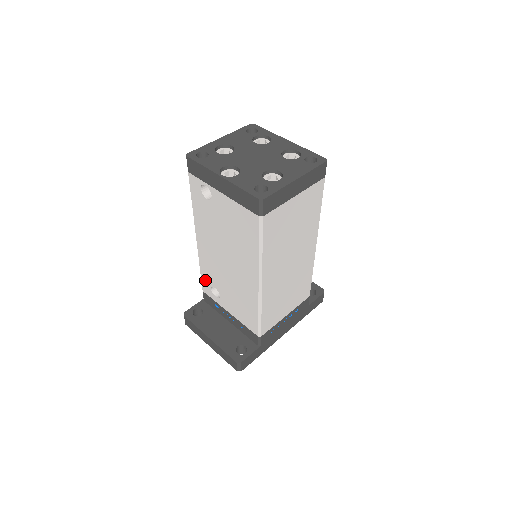
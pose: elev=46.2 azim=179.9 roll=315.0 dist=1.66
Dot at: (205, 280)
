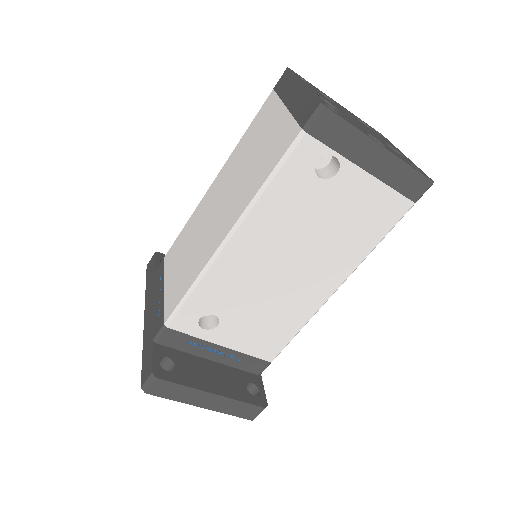
Dot at: (193, 307)
